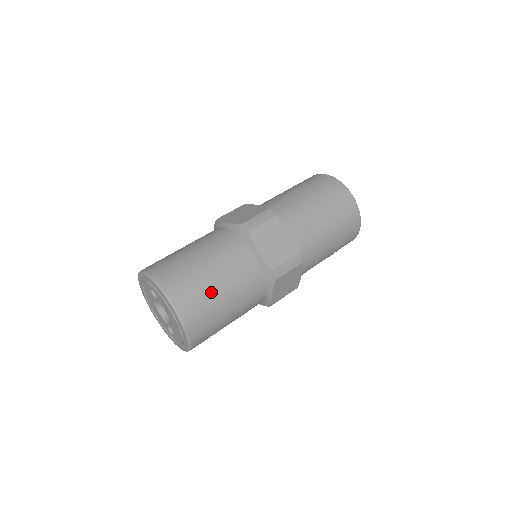
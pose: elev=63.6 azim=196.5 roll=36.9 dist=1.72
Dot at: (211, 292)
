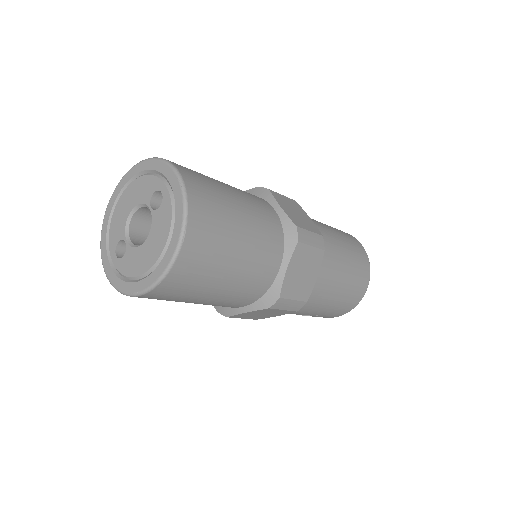
Dot at: (221, 267)
